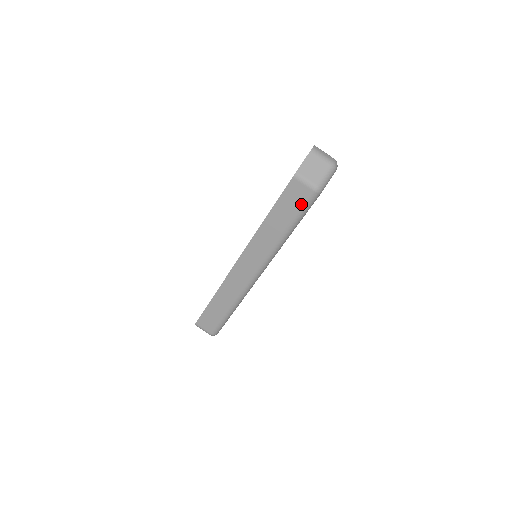
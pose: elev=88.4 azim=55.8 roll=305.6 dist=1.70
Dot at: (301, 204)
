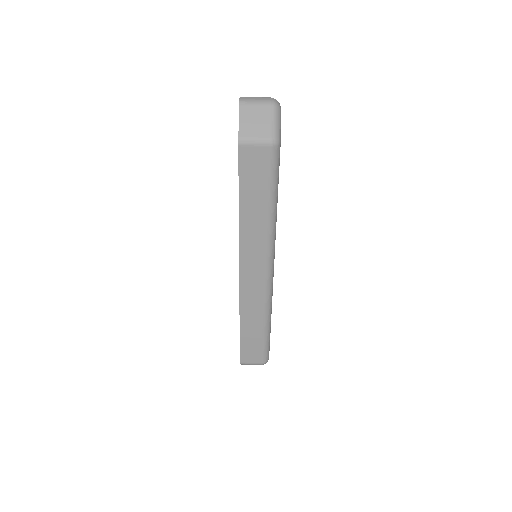
Dot at: (267, 169)
